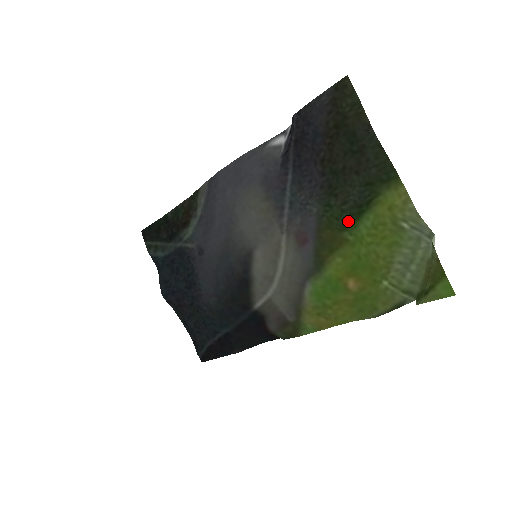
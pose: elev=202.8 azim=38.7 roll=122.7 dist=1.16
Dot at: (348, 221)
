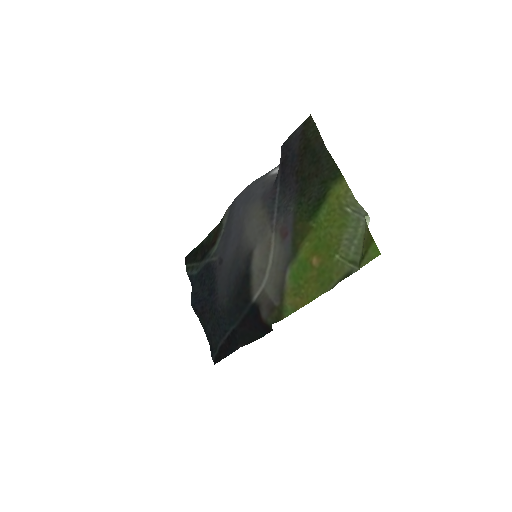
Dot at: (312, 212)
